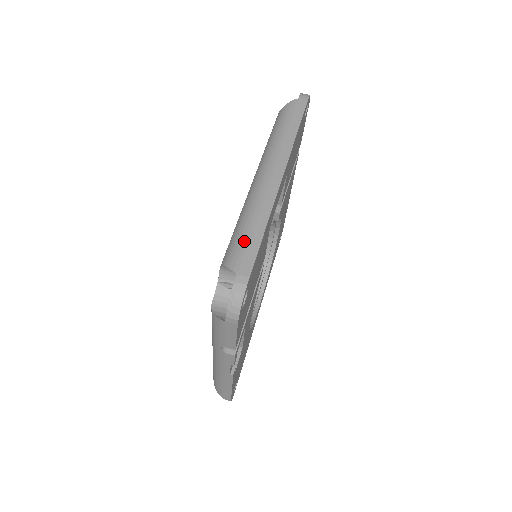
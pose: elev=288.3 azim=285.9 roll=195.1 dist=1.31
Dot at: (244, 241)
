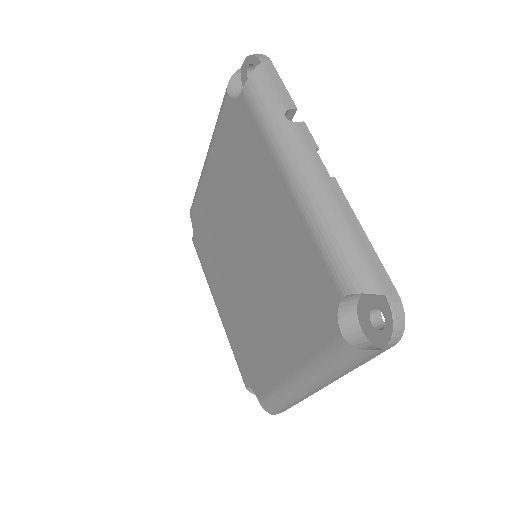
Dot at: occluded
